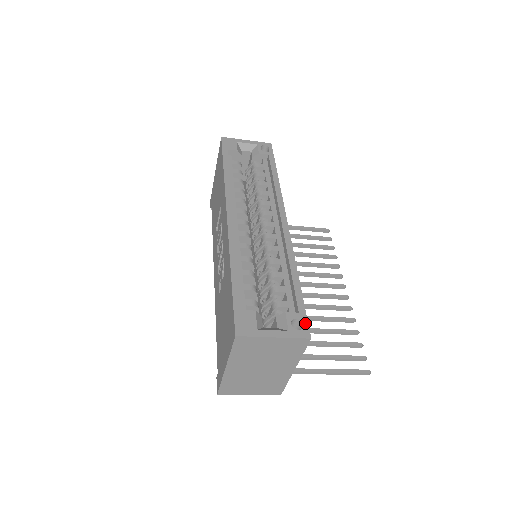
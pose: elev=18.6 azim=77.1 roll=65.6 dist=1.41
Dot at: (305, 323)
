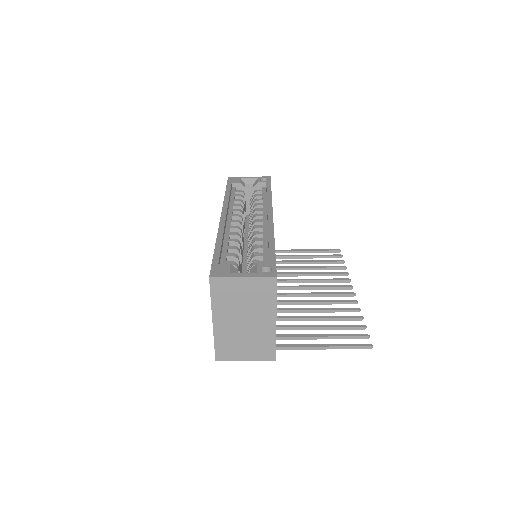
Dot at: (273, 269)
